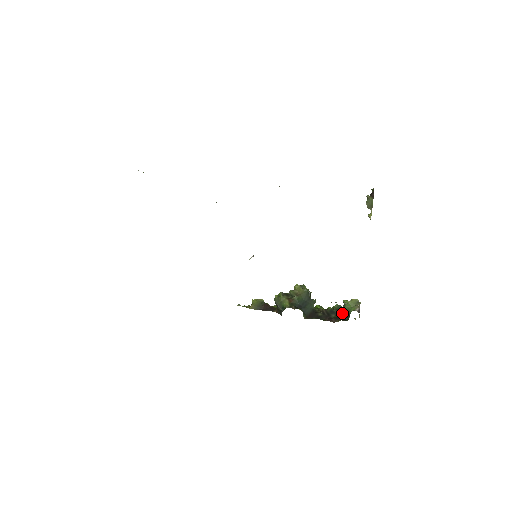
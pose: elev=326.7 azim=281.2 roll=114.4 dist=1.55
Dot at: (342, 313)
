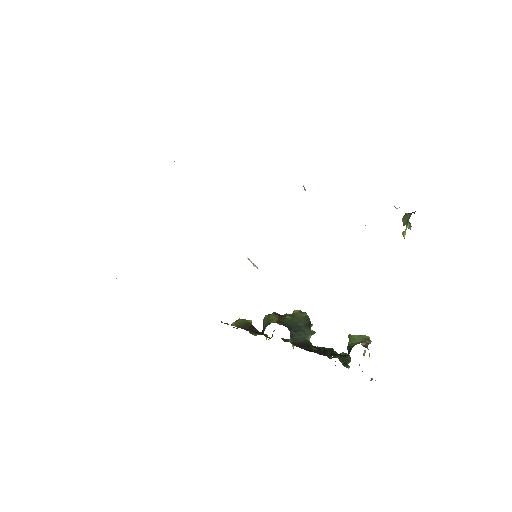
Dot at: occluded
